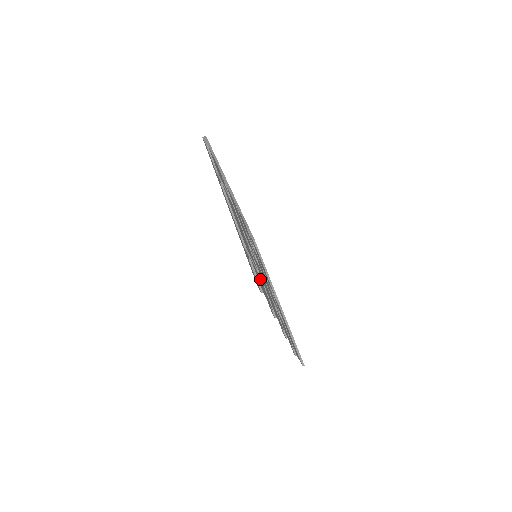
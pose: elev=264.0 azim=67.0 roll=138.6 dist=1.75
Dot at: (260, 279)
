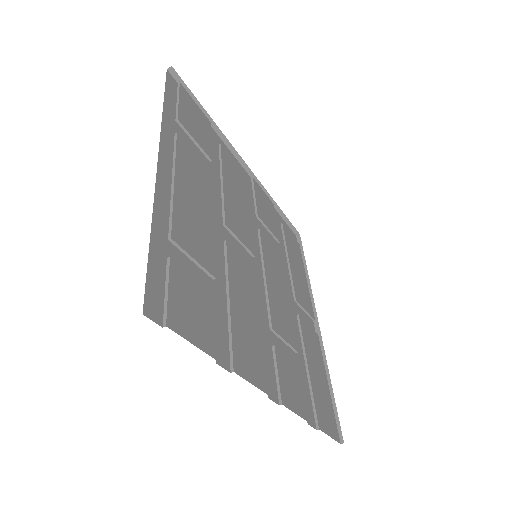
Dot at: (204, 297)
